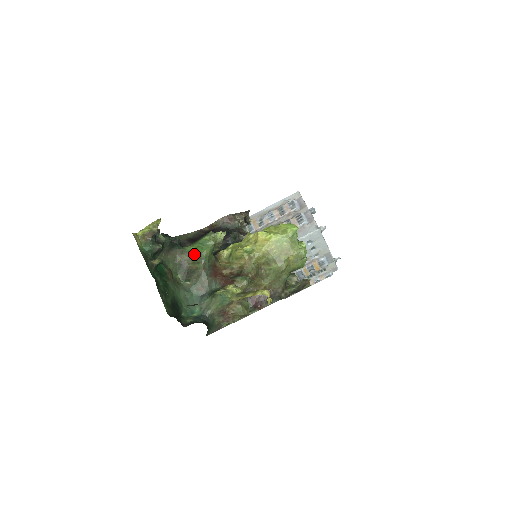
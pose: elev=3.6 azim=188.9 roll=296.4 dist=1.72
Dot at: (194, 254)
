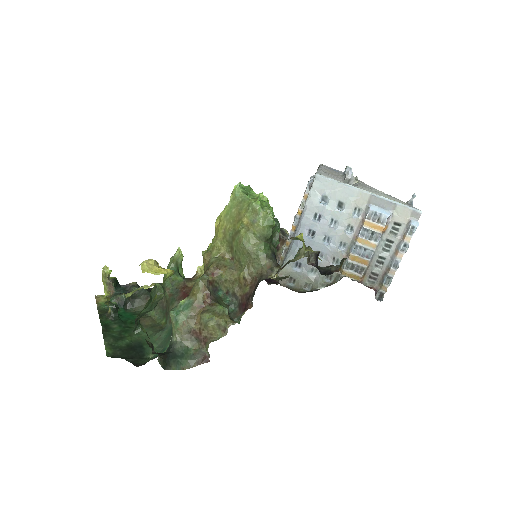
Dot at: occluded
